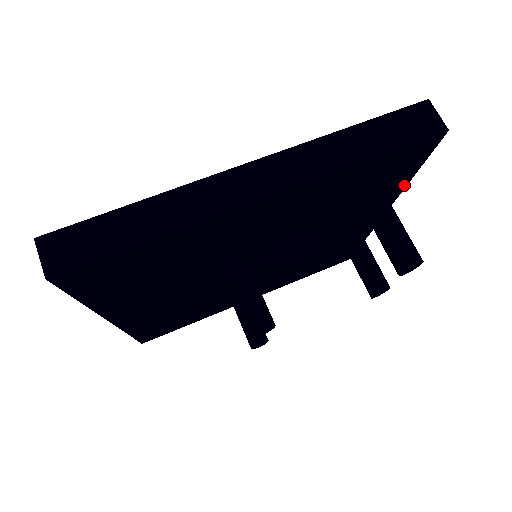
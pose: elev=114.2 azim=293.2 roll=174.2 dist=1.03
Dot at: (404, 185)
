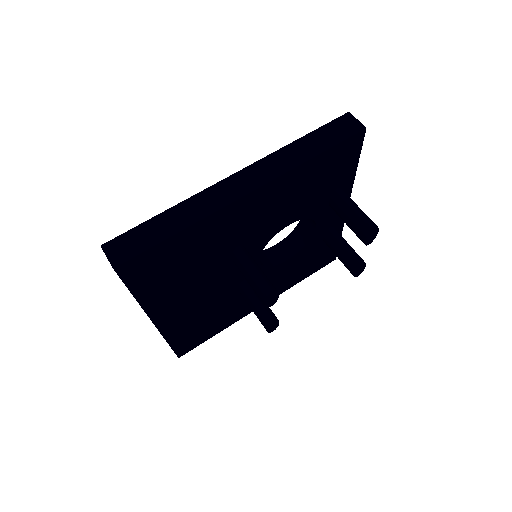
Dot at: (352, 178)
